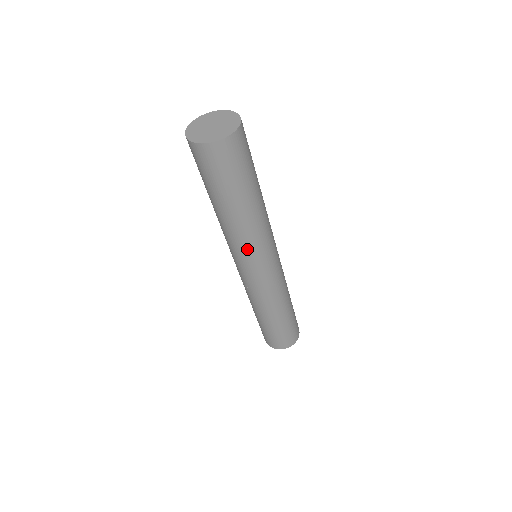
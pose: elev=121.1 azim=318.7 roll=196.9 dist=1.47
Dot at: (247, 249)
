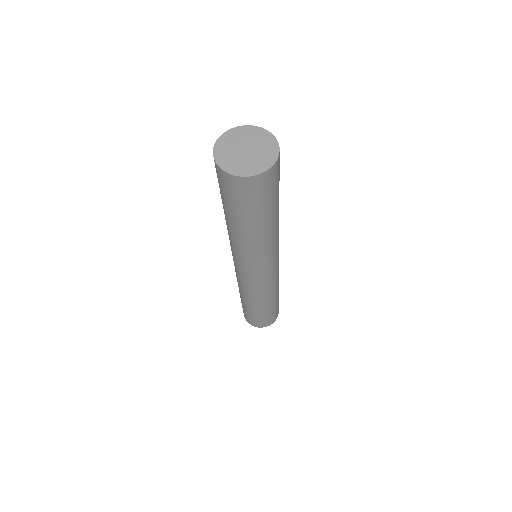
Dot at: (234, 251)
